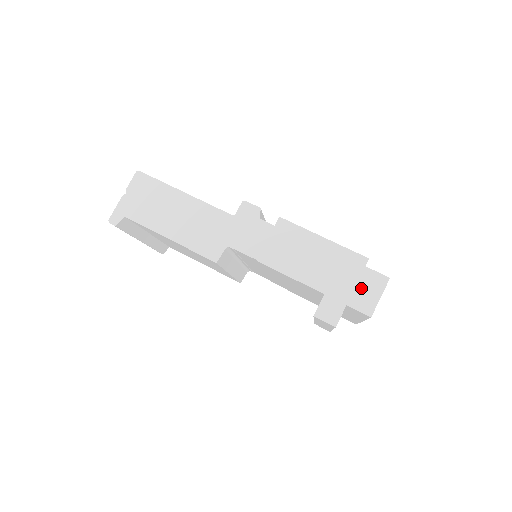
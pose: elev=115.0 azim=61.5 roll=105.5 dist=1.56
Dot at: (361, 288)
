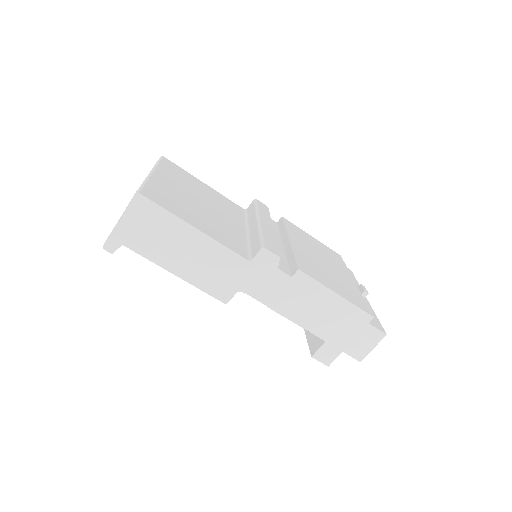
Dot at: (359, 340)
